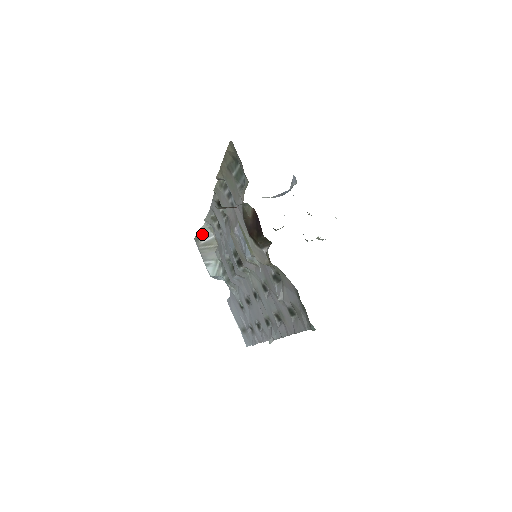
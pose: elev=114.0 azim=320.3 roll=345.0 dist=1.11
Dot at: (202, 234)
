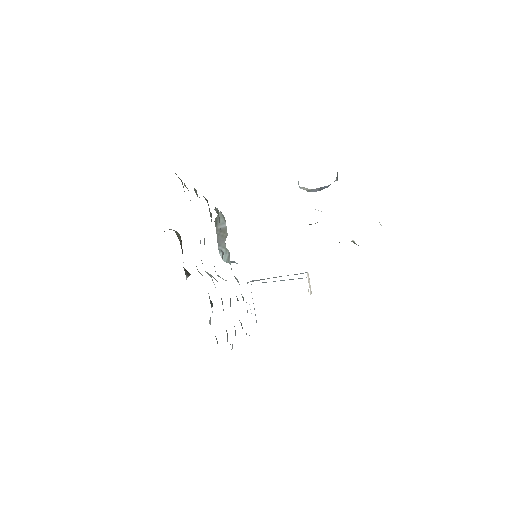
Dot at: occluded
